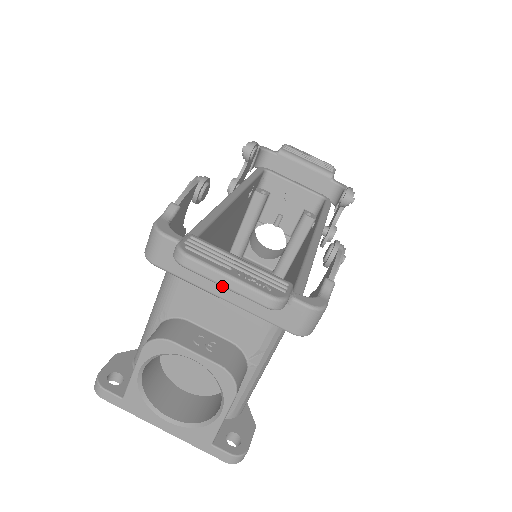
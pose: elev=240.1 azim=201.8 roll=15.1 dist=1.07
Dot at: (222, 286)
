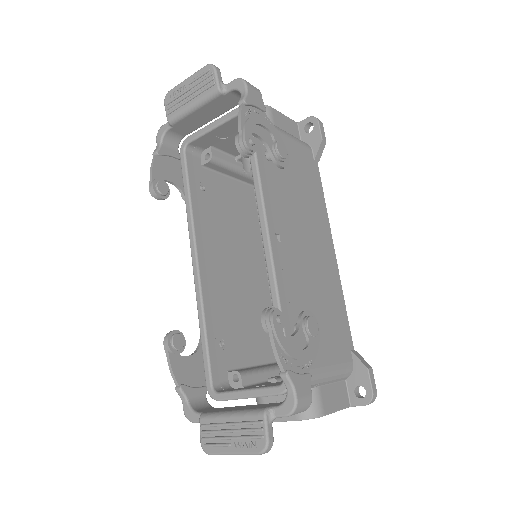
Dot at: occluded
